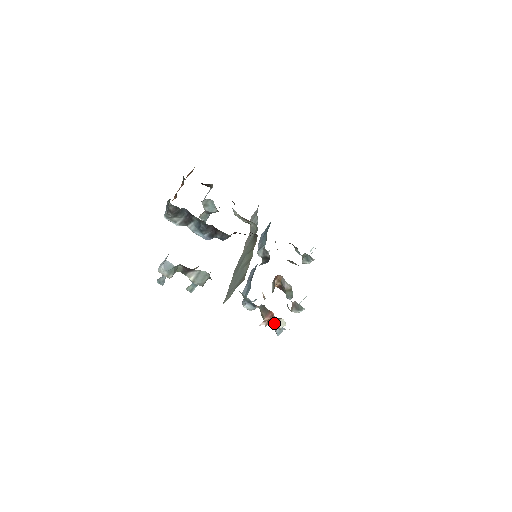
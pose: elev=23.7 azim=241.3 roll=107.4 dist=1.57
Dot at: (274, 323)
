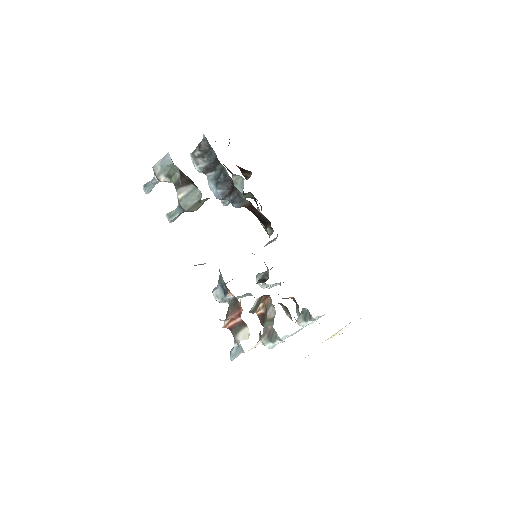
Dot at: (236, 330)
